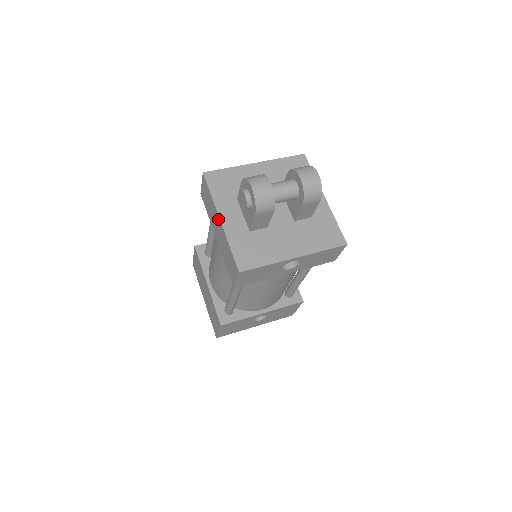
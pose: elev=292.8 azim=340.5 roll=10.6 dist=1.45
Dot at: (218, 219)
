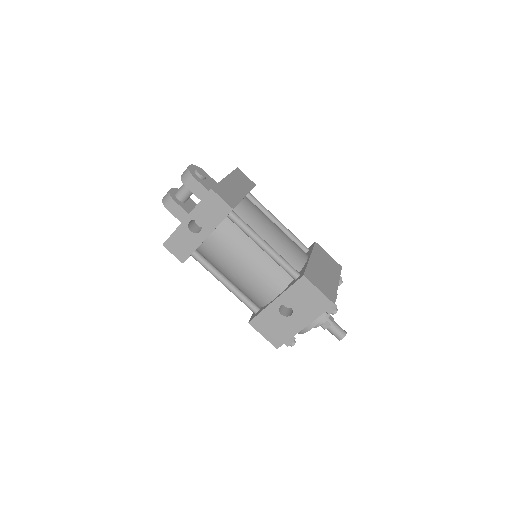
Dot at: occluded
